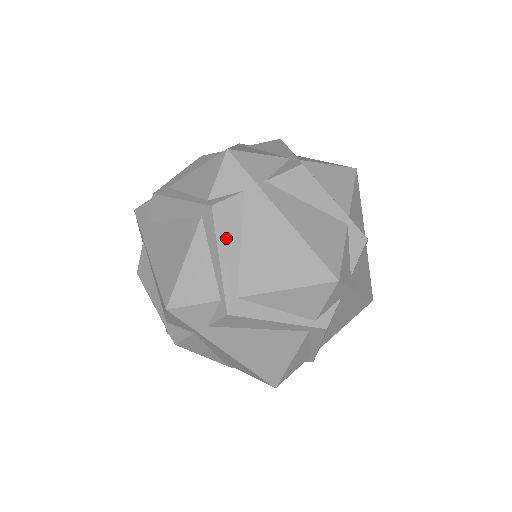
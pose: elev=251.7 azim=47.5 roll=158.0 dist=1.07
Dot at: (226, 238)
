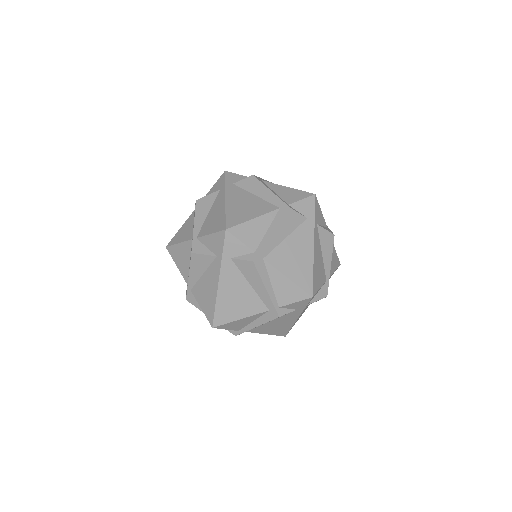
Dot at: occluded
